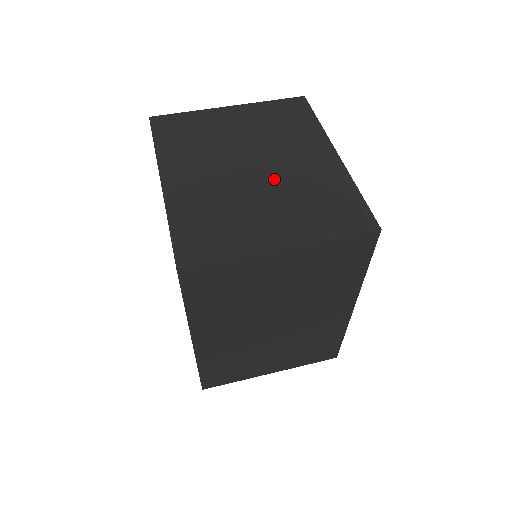
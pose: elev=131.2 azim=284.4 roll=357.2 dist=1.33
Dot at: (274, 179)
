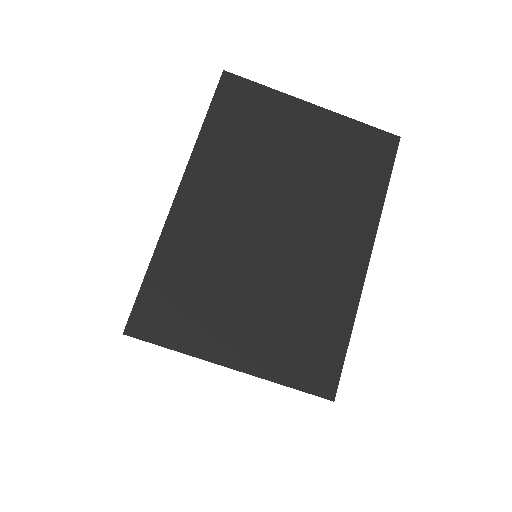
Dot at: occluded
